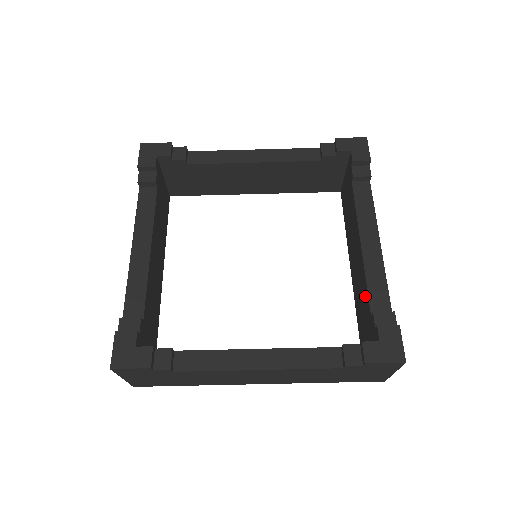
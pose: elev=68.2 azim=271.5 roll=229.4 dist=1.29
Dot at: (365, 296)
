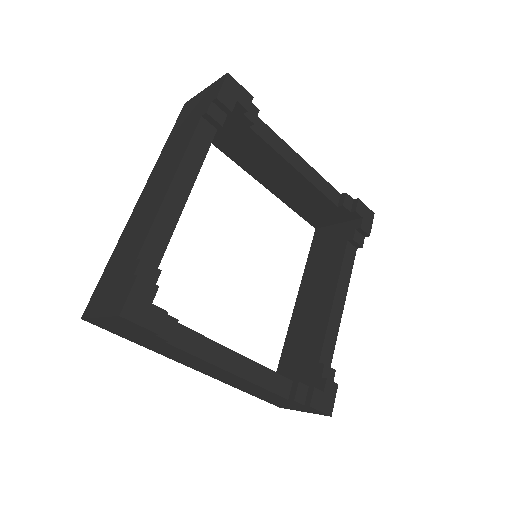
Dot at: (316, 342)
